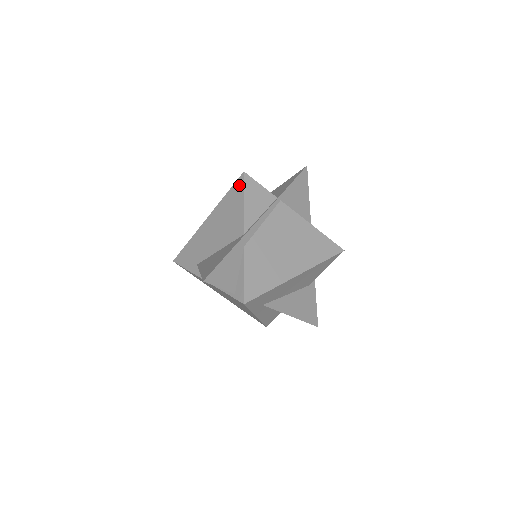
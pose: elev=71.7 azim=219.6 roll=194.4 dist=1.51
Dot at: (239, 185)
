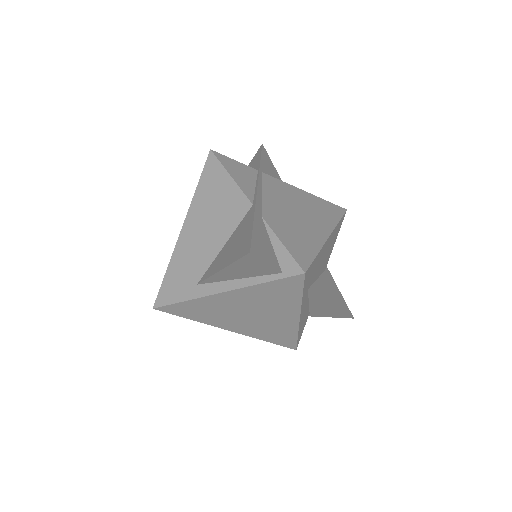
Dot at: (212, 165)
